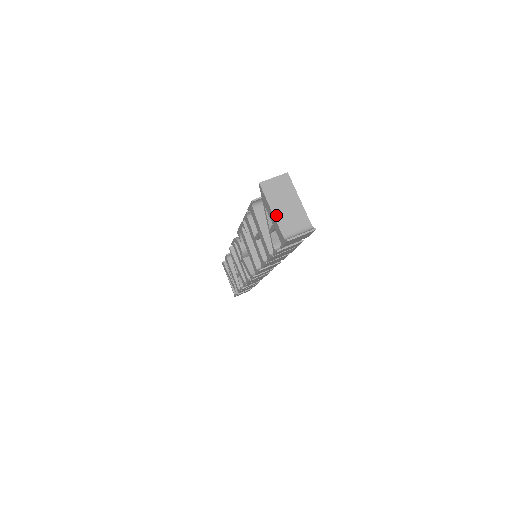
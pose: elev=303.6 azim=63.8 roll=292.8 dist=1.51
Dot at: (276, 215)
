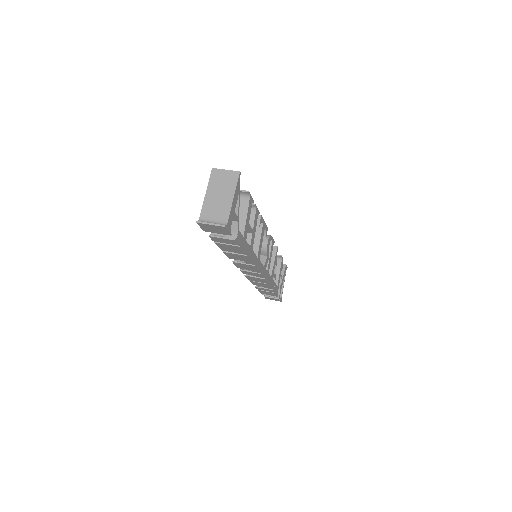
Dot at: (206, 199)
